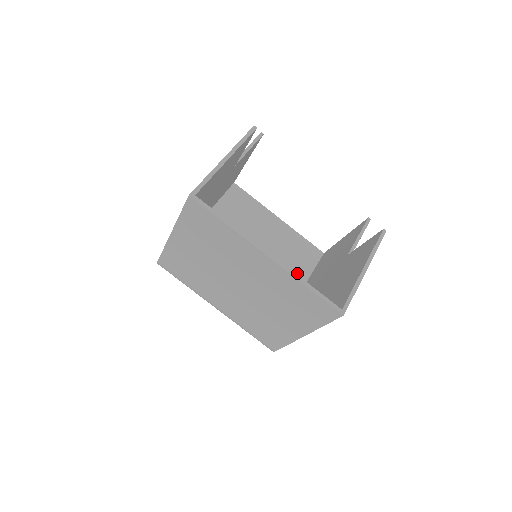
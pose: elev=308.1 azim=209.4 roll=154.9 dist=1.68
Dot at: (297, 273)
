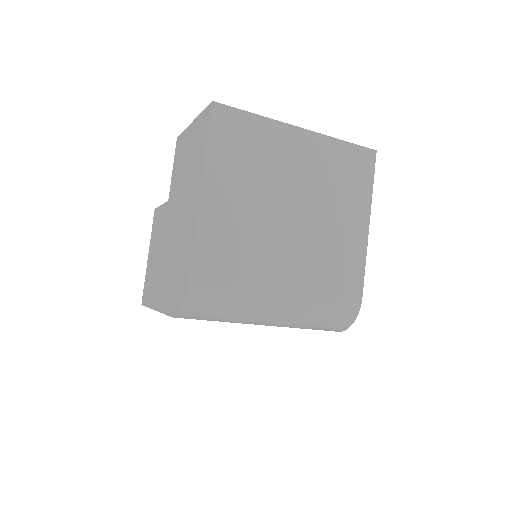
Dot at: occluded
